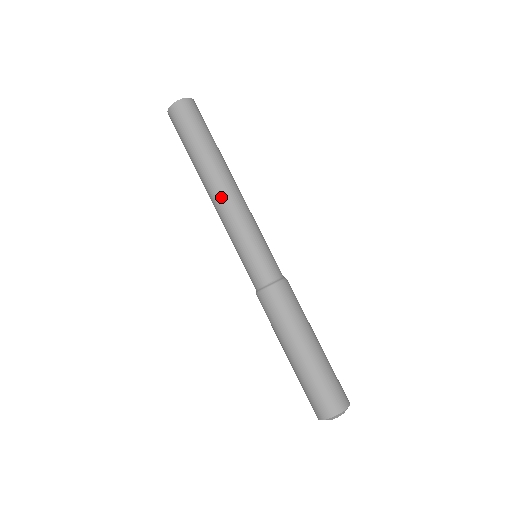
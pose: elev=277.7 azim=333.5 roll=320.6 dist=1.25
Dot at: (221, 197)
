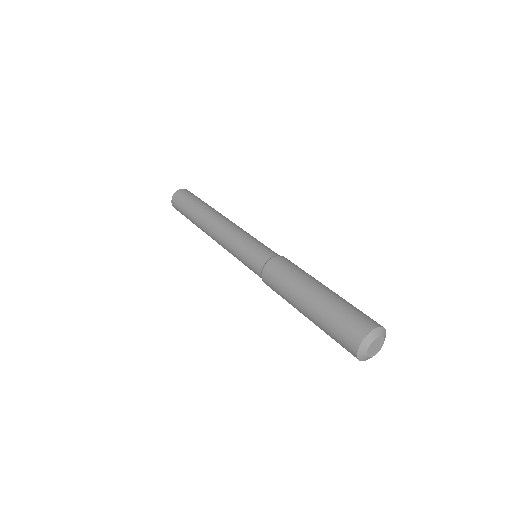
Dot at: (227, 220)
